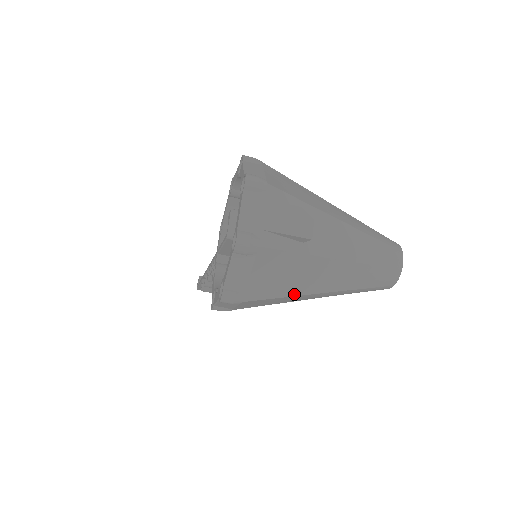
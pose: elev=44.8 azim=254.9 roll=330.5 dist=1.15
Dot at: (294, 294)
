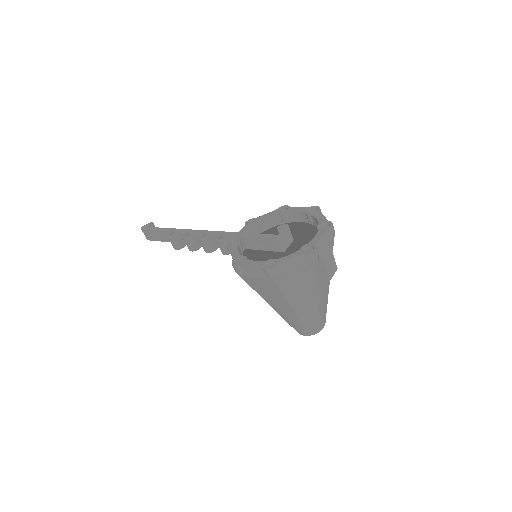
Dot at: (288, 299)
